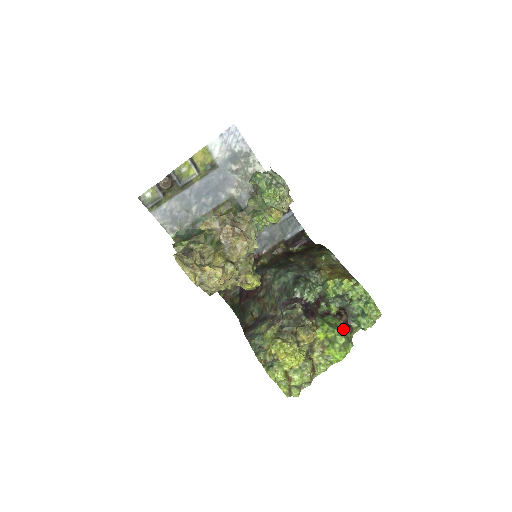
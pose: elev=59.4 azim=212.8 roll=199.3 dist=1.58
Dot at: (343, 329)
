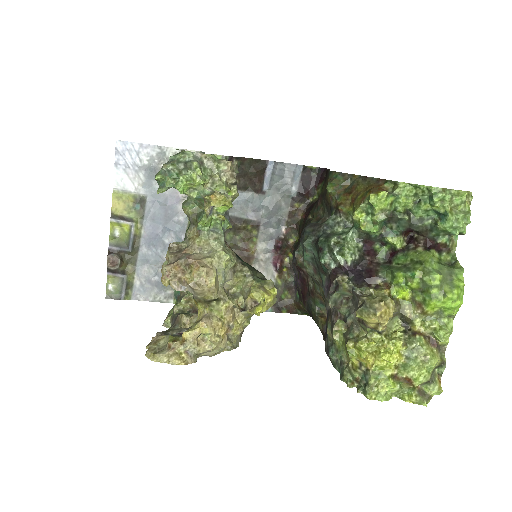
Dot at: (426, 261)
